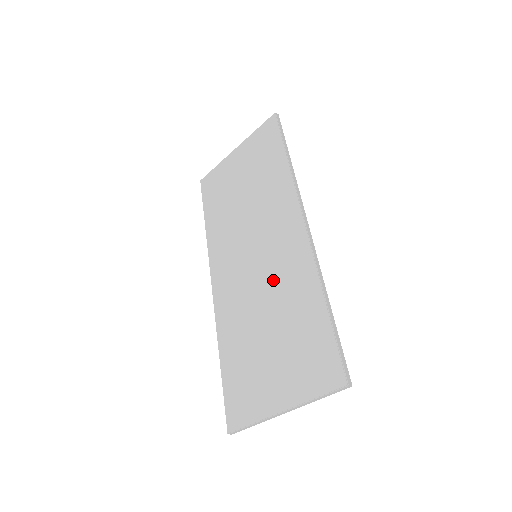
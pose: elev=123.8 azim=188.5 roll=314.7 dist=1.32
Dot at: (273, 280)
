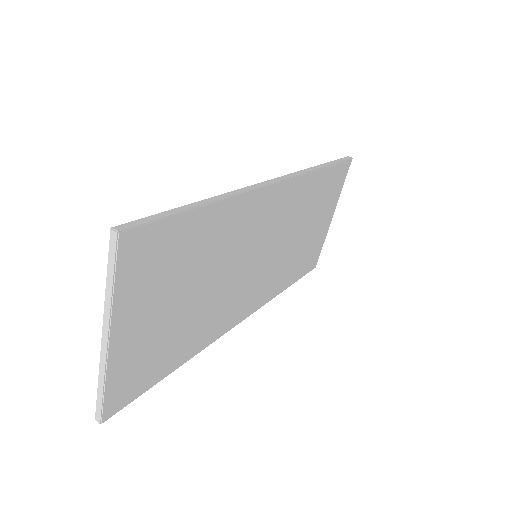
Dot at: occluded
